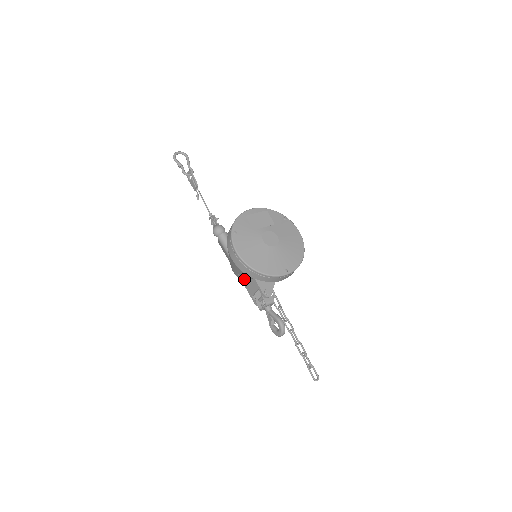
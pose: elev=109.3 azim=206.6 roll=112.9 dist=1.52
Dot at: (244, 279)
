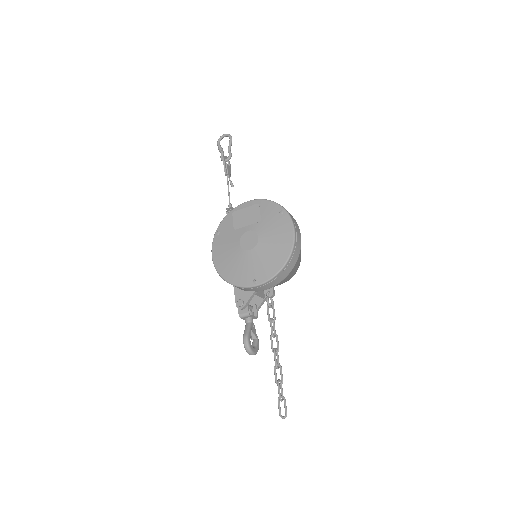
Dot at: occluded
